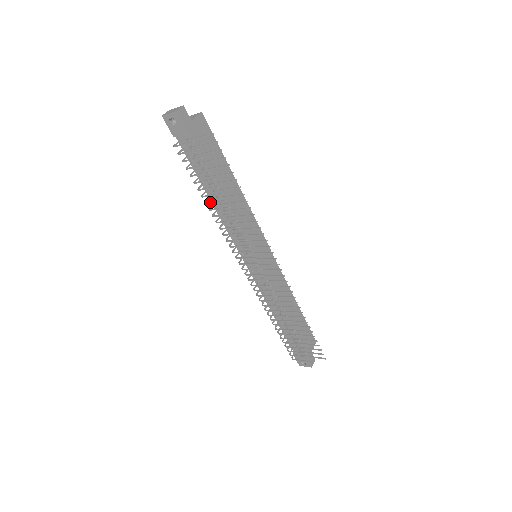
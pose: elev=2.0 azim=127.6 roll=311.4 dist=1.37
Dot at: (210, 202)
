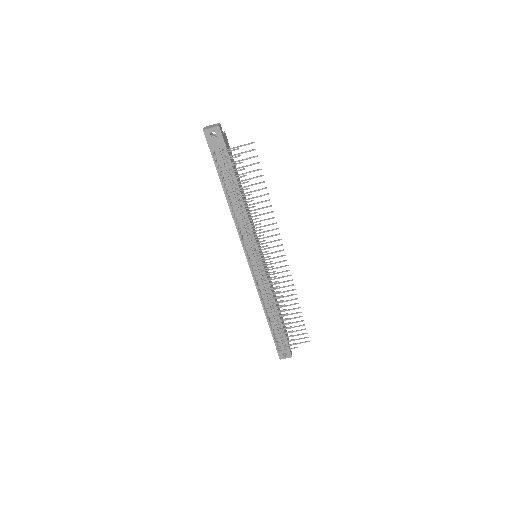
Dot at: (237, 204)
